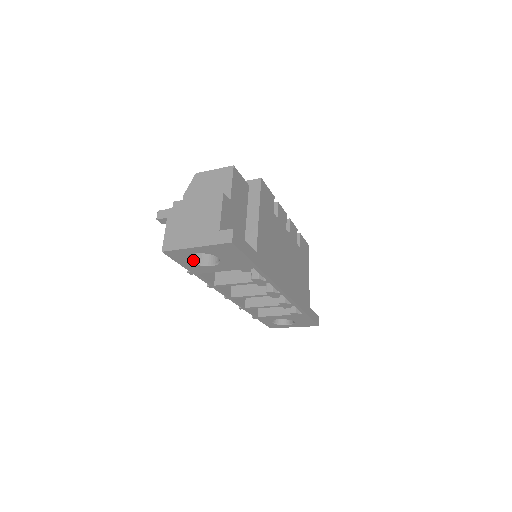
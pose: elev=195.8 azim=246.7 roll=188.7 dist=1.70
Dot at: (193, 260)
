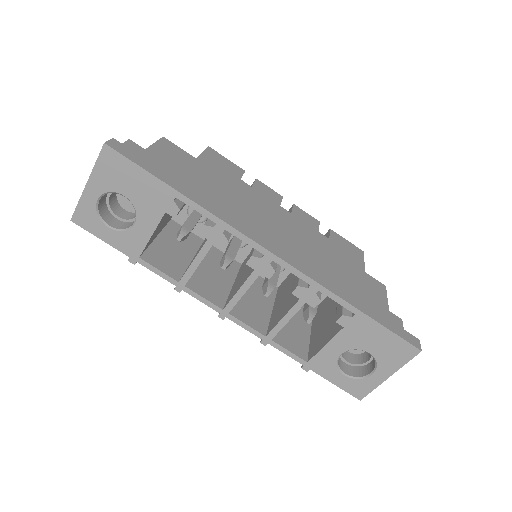
Dot at: (115, 227)
